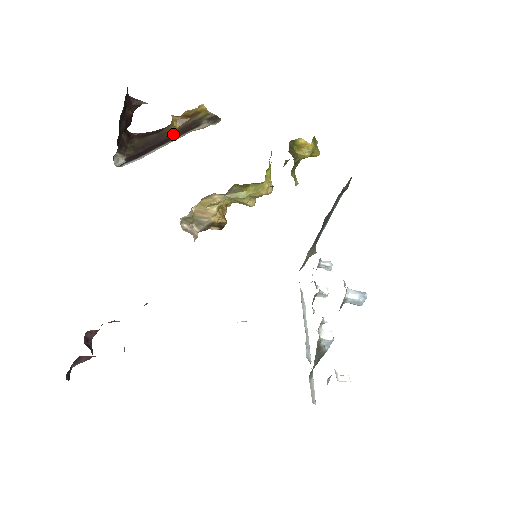
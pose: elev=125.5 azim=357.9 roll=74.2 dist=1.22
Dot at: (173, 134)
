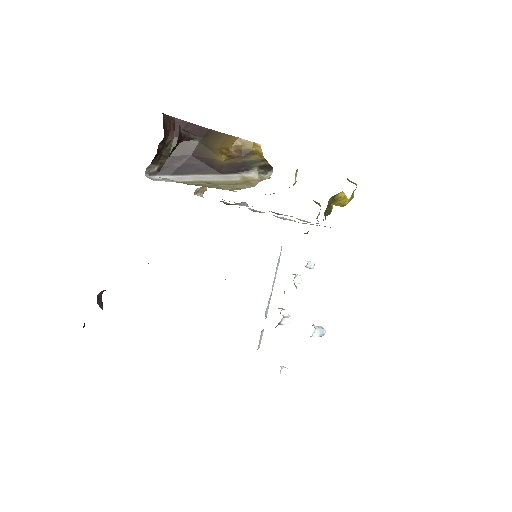
Dot at: (217, 166)
